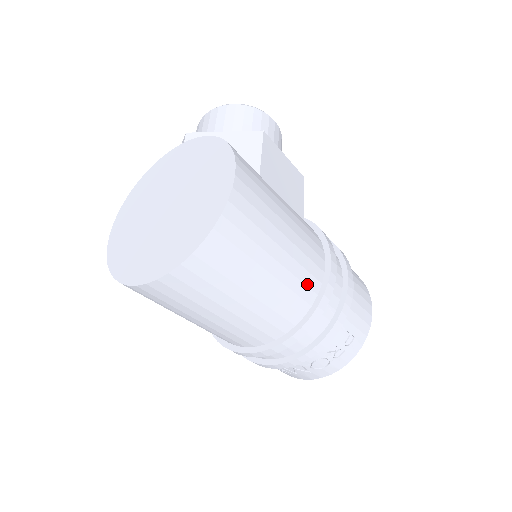
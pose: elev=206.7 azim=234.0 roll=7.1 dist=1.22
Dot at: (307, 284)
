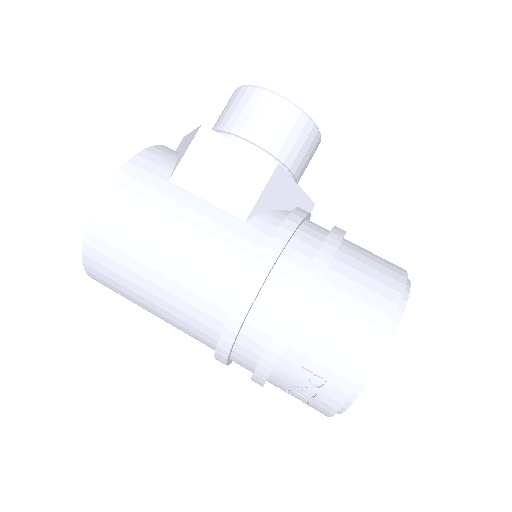
Dot at: (210, 299)
